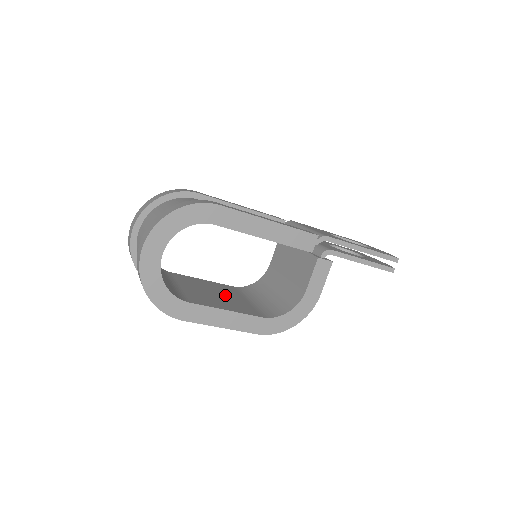
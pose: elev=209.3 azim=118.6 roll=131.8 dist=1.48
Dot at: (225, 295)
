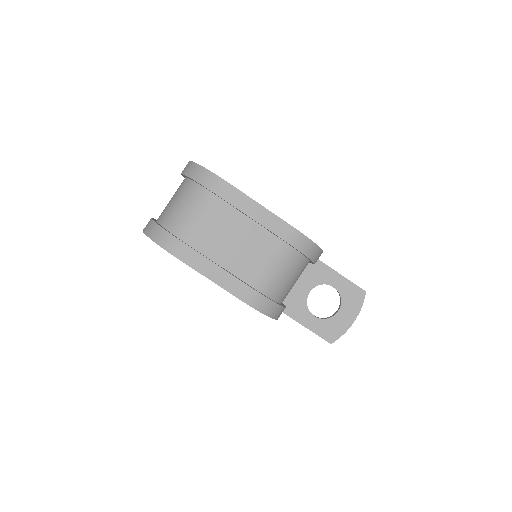
Dot at: occluded
